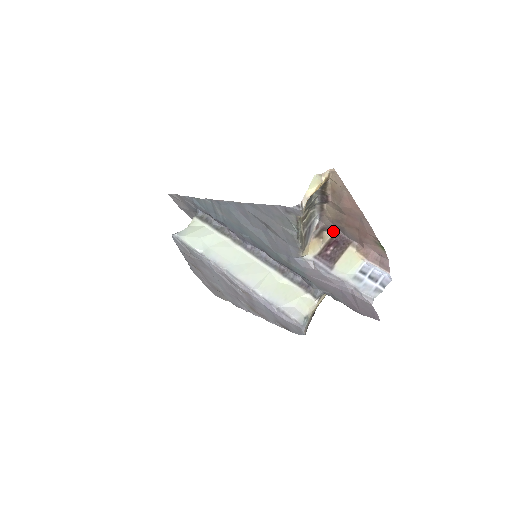
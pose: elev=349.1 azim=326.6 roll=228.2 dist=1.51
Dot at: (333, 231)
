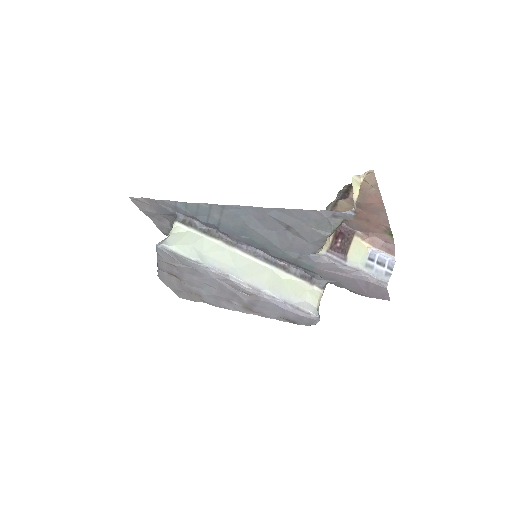
Dot at: occluded
